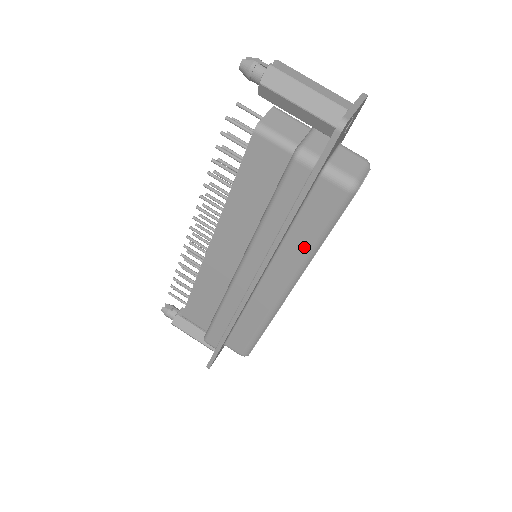
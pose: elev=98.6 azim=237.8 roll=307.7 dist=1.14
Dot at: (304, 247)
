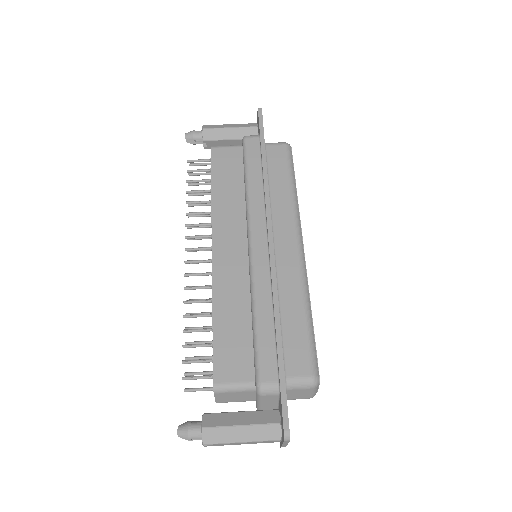
Dot at: (287, 194)
